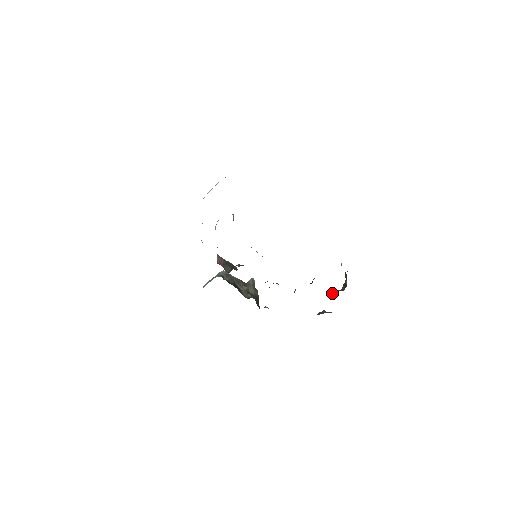
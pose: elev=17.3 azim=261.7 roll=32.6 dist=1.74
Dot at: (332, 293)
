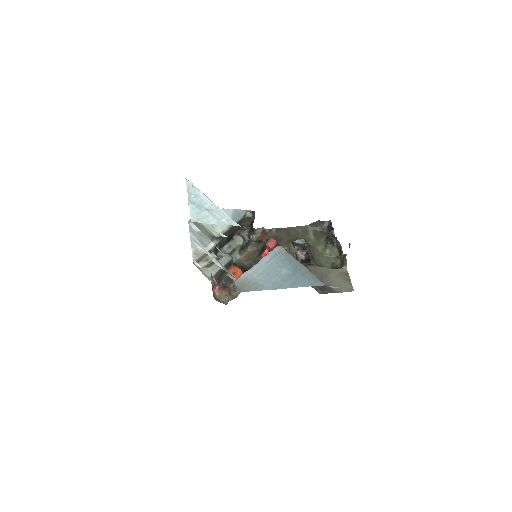
Dot at: (327, 246)
